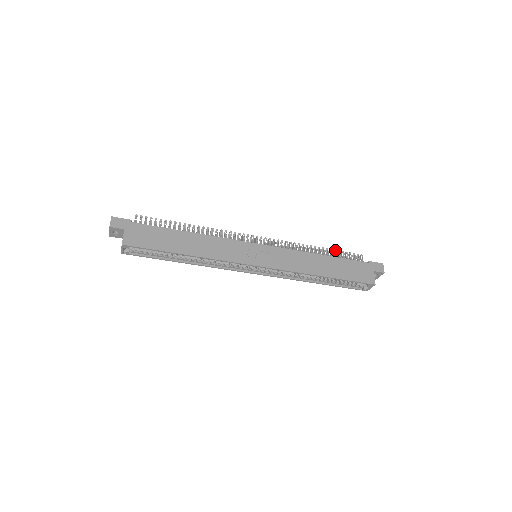
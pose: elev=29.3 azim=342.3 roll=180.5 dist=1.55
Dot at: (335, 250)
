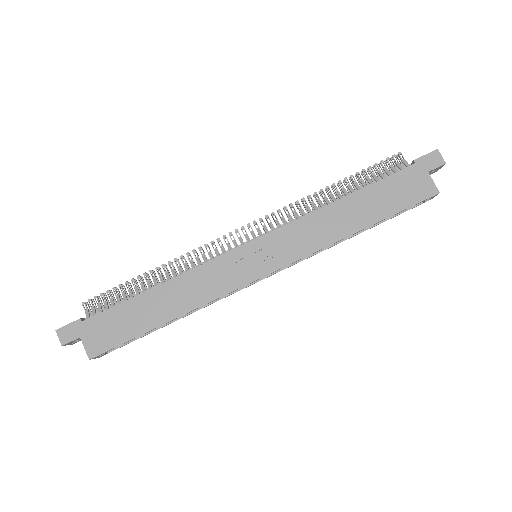
Dot at: (358, 173)
